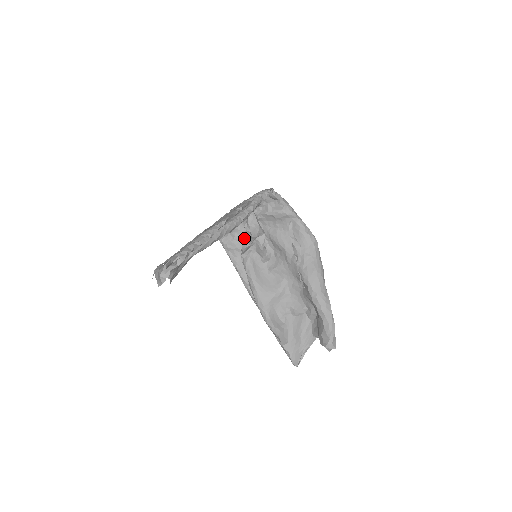
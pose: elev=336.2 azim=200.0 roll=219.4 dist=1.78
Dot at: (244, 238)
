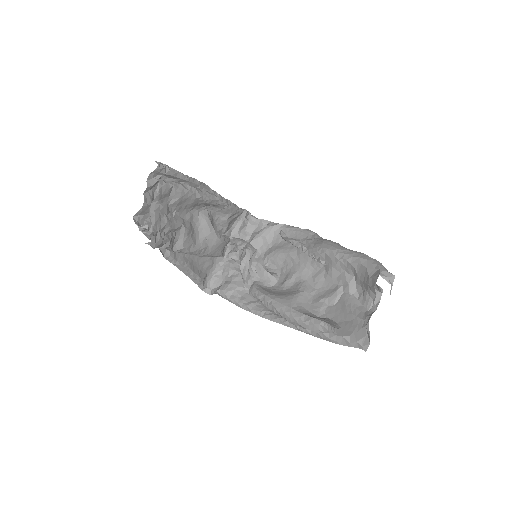
Dot at: (240, 263)
